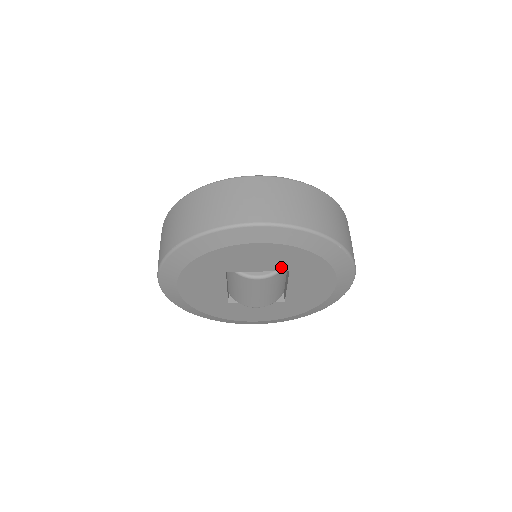
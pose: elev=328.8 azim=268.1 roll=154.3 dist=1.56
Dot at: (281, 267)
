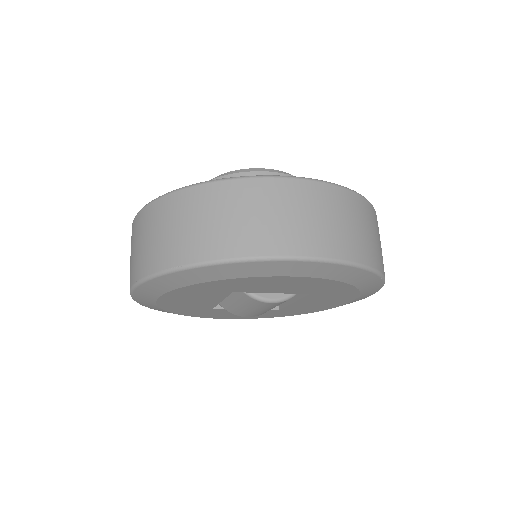
Dot at: (303, 291)
